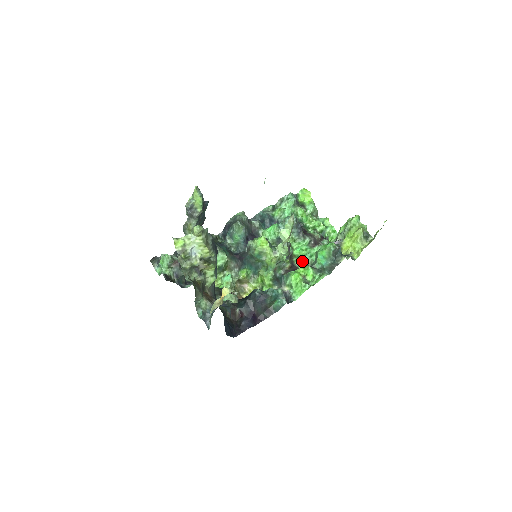
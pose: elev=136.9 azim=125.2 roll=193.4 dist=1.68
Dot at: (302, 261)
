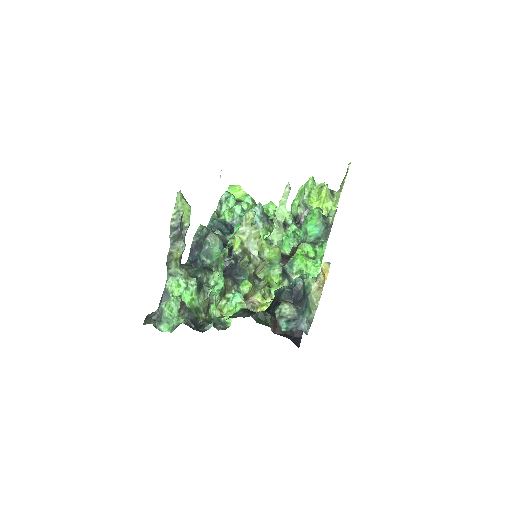
Dot at: (288, 246)
